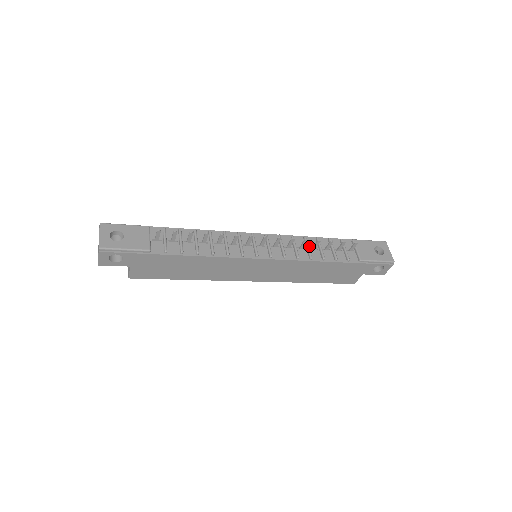
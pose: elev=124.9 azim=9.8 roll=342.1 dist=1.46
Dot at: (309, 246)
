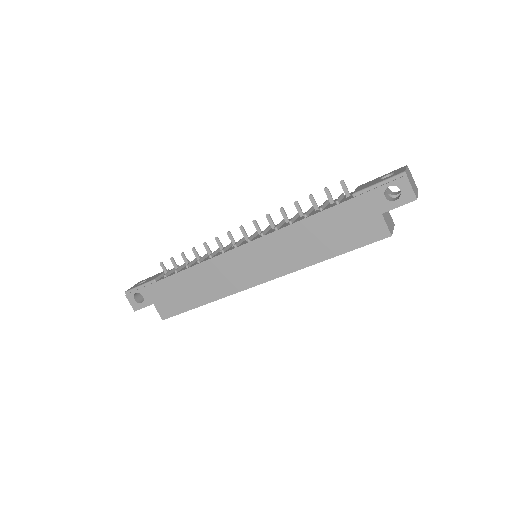
Dot at: (299, 217)
